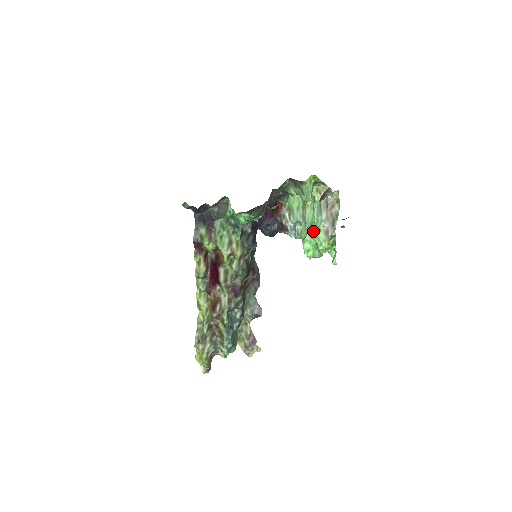
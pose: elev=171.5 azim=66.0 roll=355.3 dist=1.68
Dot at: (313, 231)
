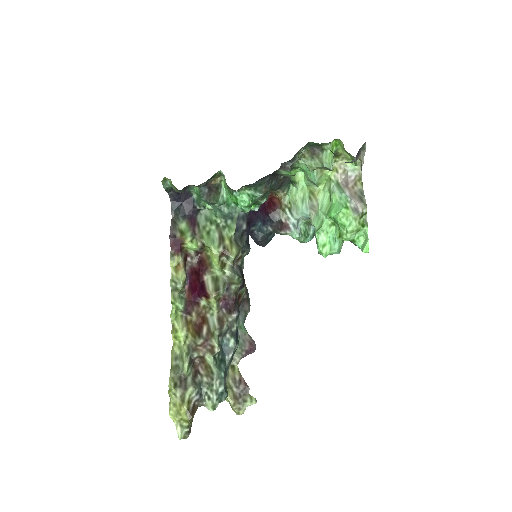
Dot at: (337, 210)
